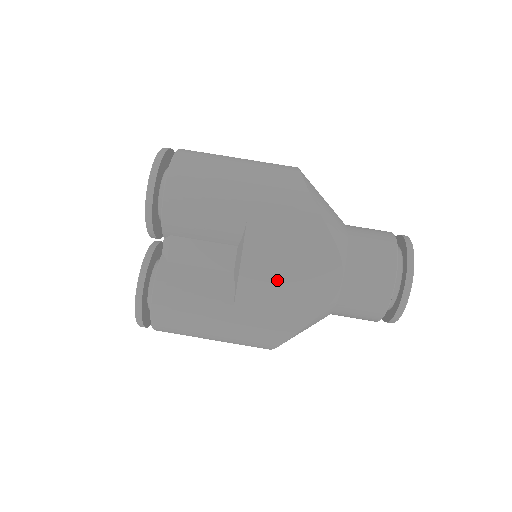
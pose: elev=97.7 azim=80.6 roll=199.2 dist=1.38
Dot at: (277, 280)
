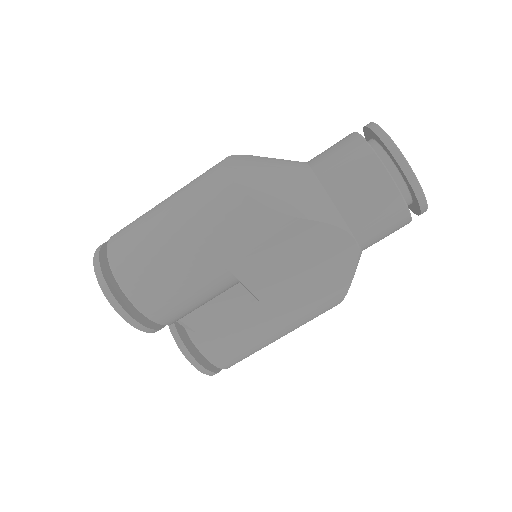
Dot at: (298, 283)
